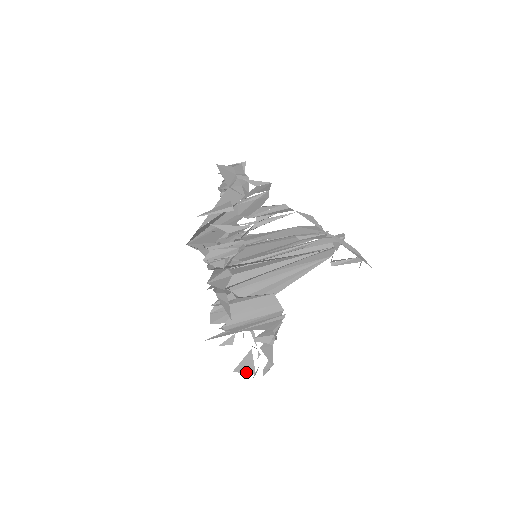
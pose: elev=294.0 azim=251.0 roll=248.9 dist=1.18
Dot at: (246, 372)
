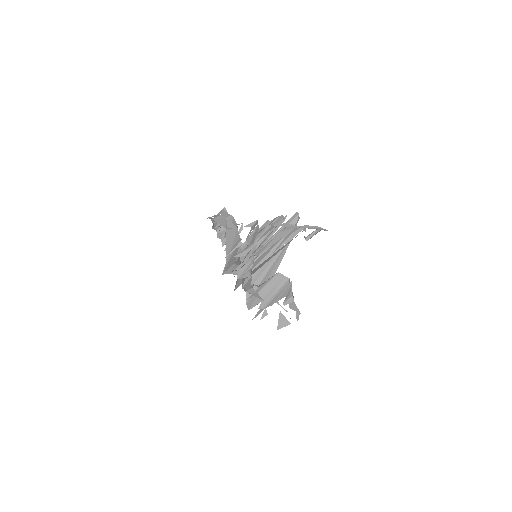
Dot at: (285, 326)
